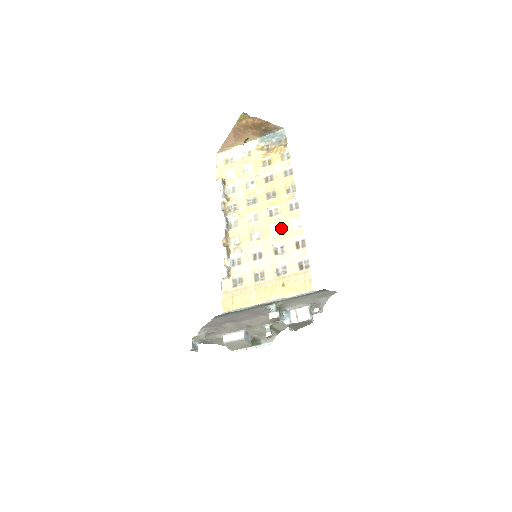
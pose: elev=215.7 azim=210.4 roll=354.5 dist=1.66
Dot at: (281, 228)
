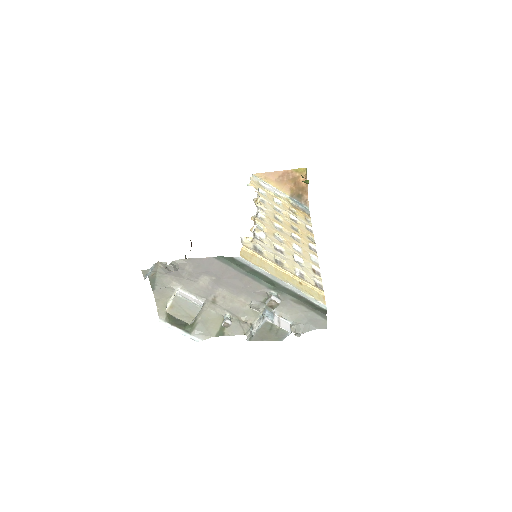
Dot at: (302, 251)
